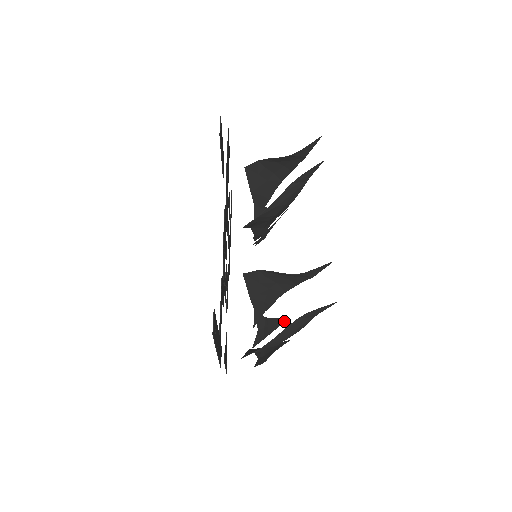
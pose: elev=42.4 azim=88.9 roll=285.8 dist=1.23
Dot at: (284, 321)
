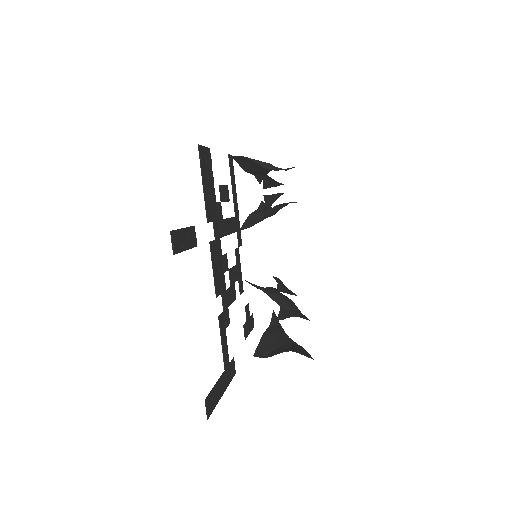
Dot at: occluded
